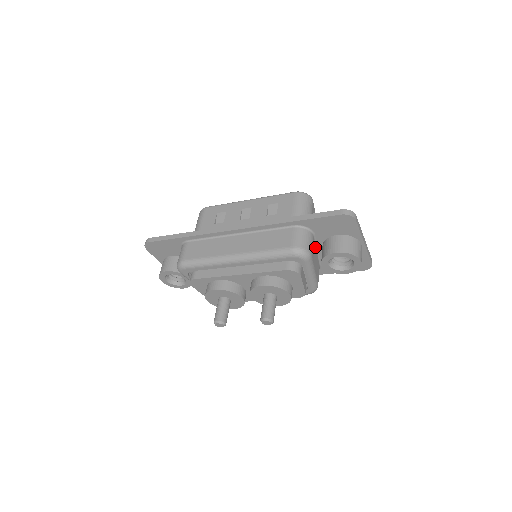
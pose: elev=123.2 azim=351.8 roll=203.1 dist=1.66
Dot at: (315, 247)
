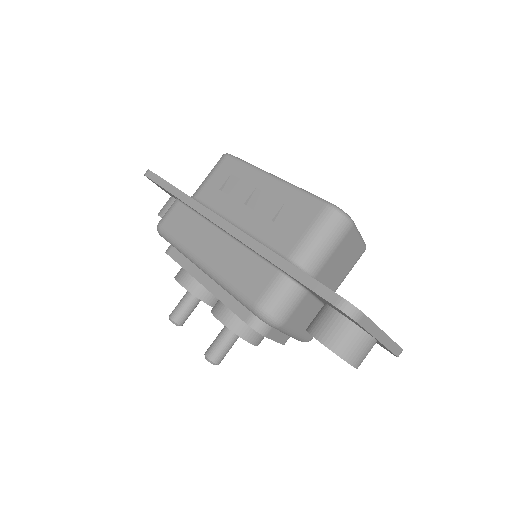
Dot at: (314, 301)
